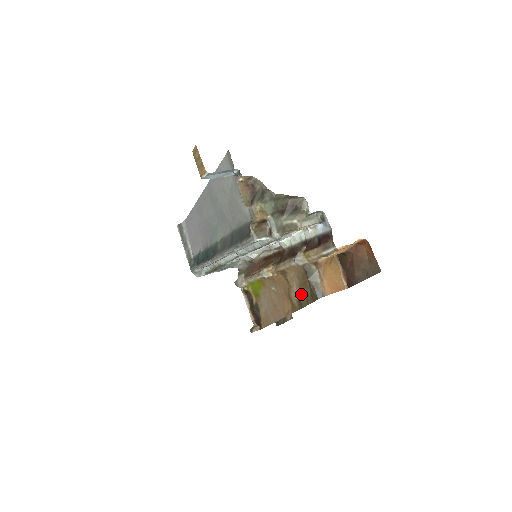
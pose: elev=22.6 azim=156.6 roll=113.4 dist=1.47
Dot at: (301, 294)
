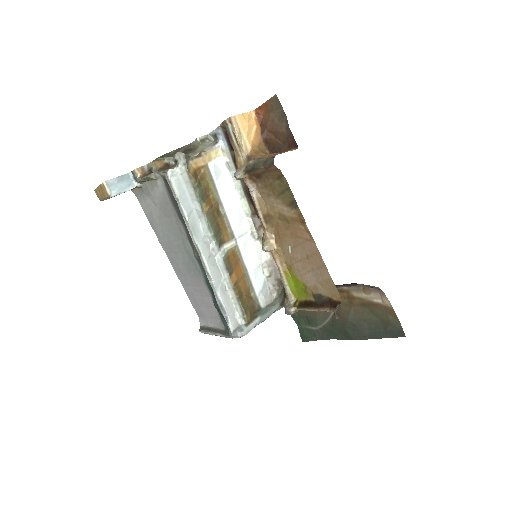
Dot at: (283, 198)
